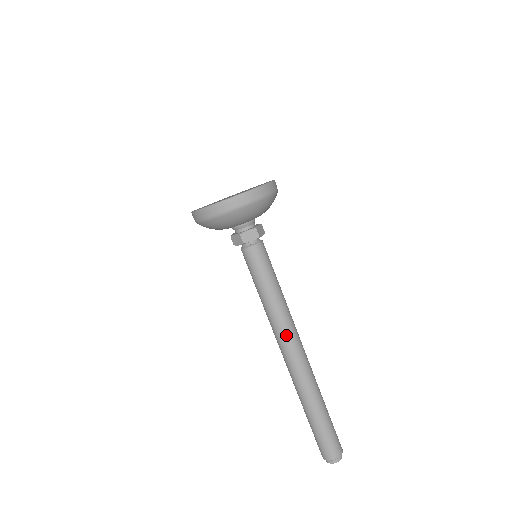
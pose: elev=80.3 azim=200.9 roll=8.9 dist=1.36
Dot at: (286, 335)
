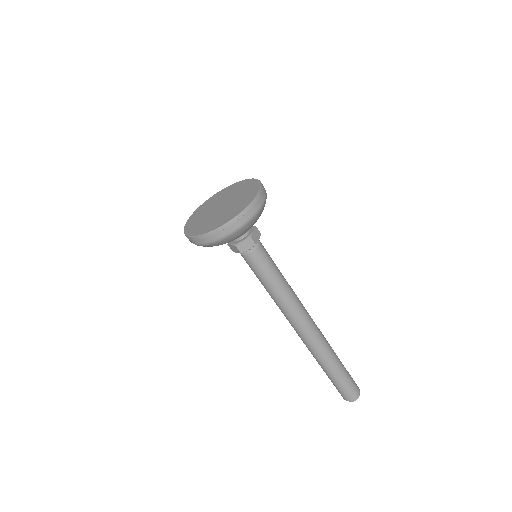
Dot at: (296, 319)
